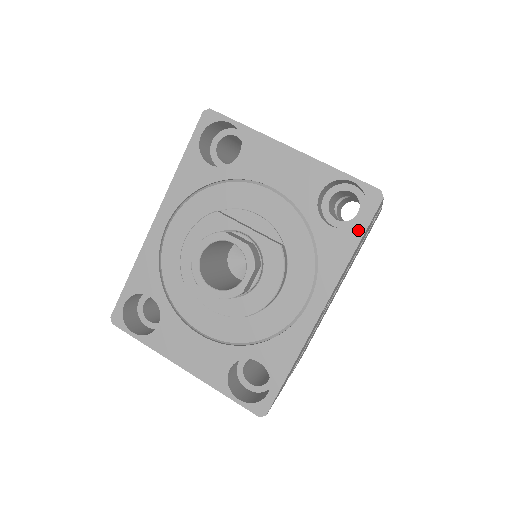
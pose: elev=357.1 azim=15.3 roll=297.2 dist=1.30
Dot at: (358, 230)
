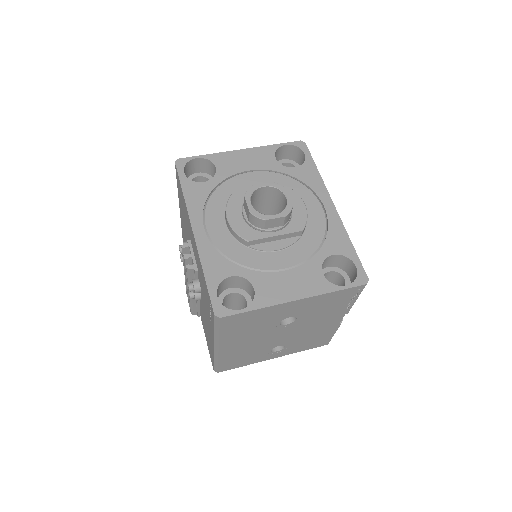
Dot at: (309, 161)
